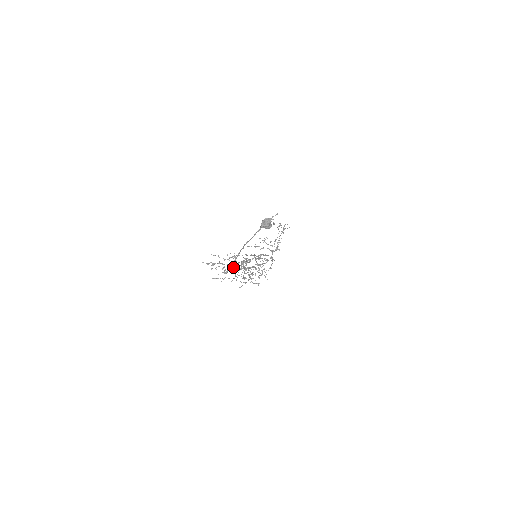
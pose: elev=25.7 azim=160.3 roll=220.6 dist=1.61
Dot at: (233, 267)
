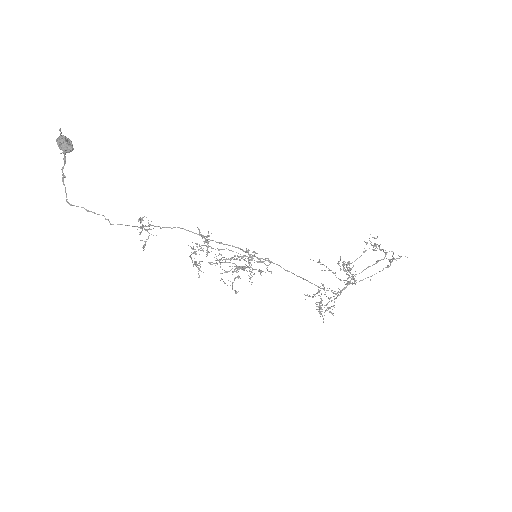
Dot at: occluded
